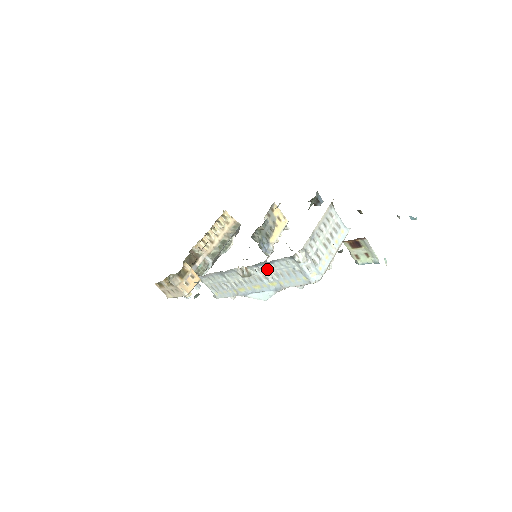
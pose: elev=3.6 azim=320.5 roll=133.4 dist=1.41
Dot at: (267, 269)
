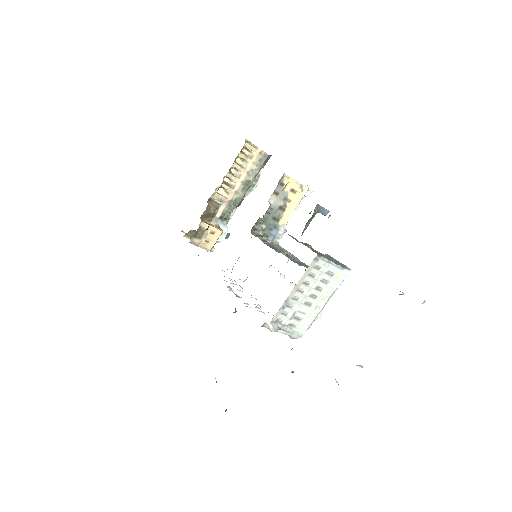
Dot at: (250, 307)
